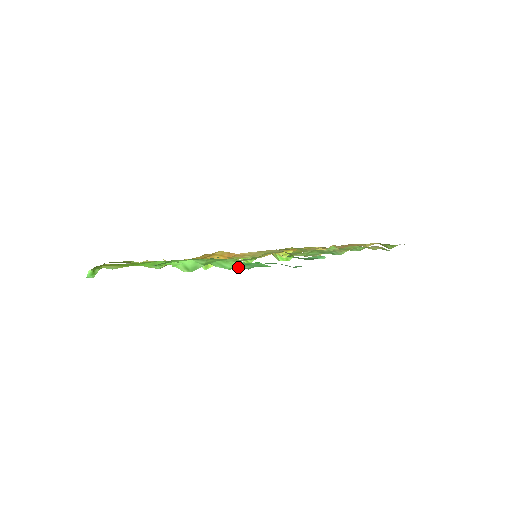
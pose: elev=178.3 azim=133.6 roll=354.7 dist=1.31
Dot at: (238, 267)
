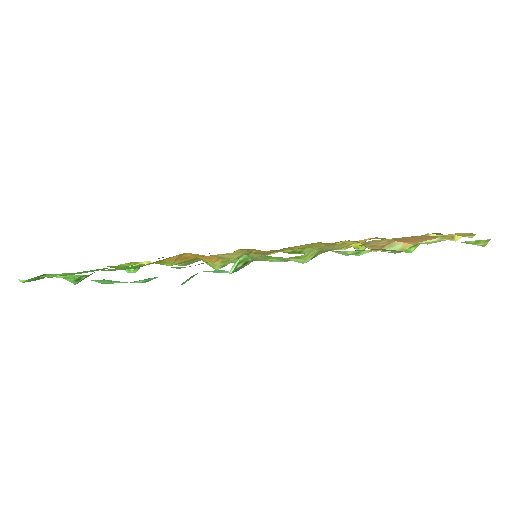
Dot at: (106, 282)
